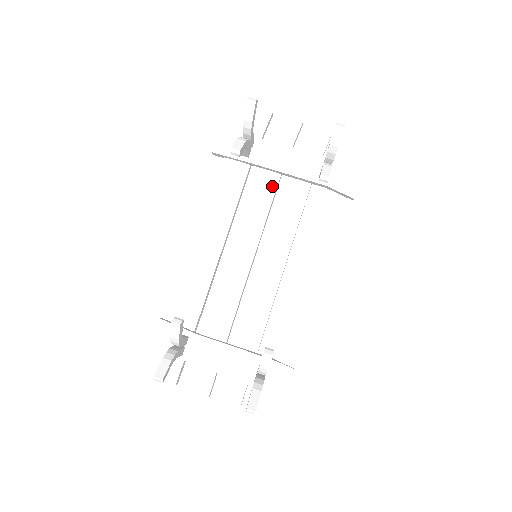
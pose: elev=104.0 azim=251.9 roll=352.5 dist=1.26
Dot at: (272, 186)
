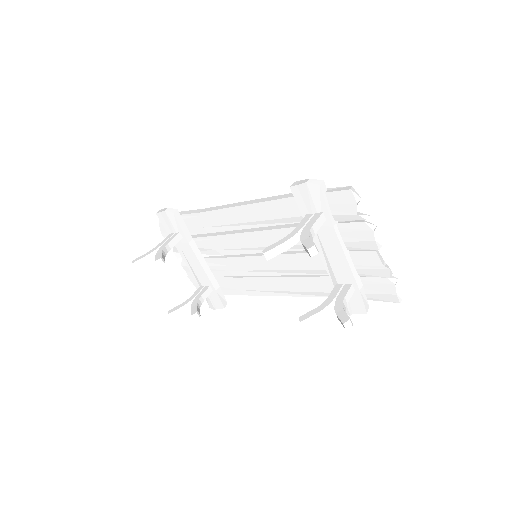
Dot at: occluded
